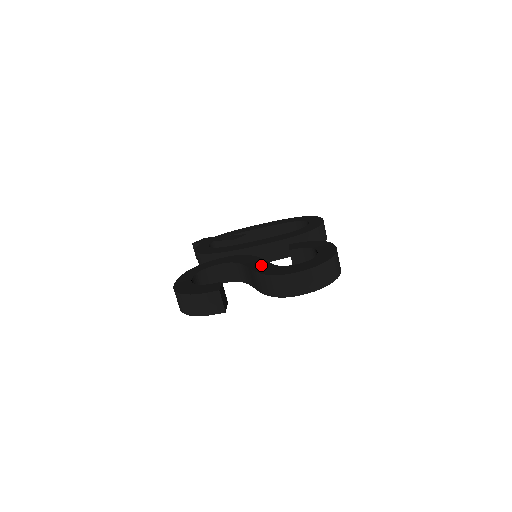
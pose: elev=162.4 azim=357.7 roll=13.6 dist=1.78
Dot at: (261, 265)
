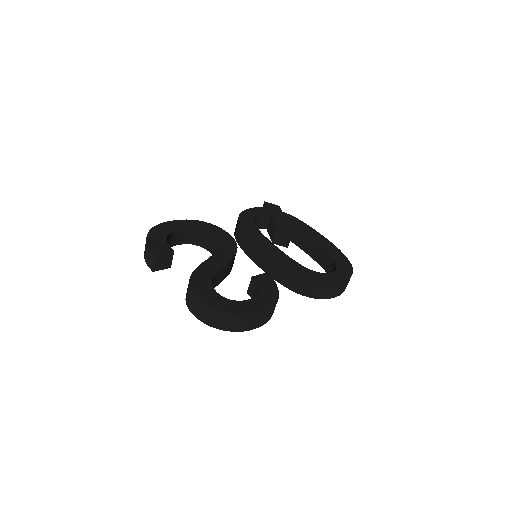
Dot at: (212, 266)
